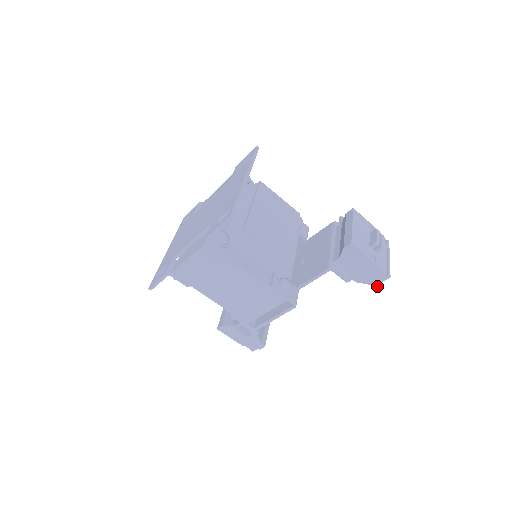
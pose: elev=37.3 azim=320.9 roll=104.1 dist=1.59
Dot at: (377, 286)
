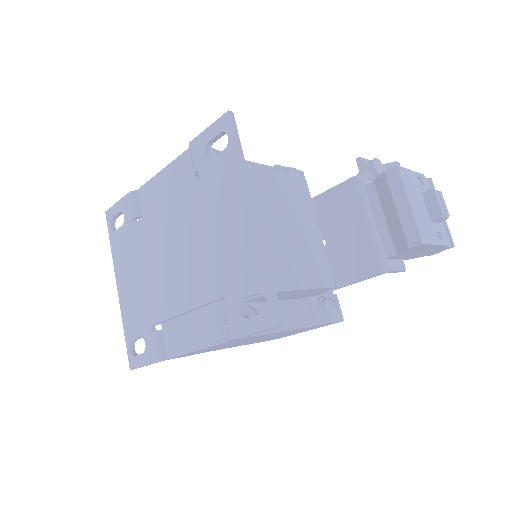
Dot at: occluded
